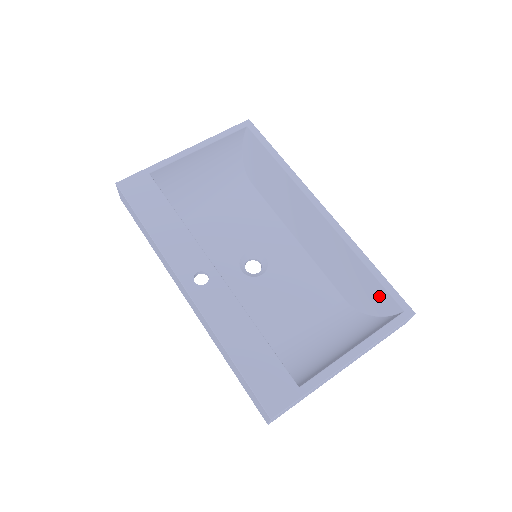
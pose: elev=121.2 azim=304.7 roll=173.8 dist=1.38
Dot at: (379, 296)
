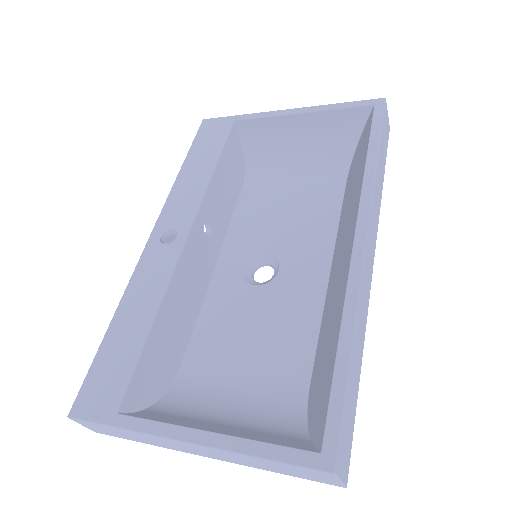
Dot at: (322, 404)
